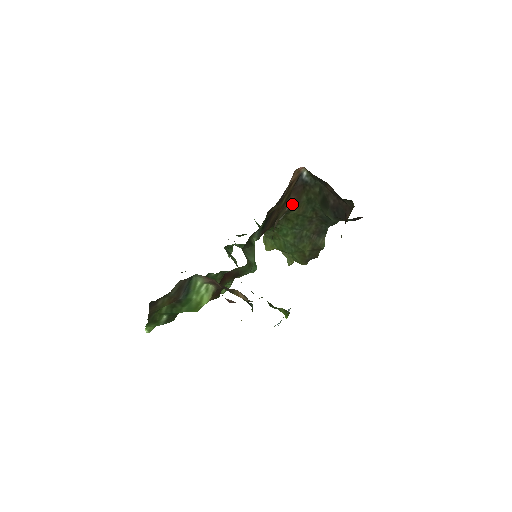
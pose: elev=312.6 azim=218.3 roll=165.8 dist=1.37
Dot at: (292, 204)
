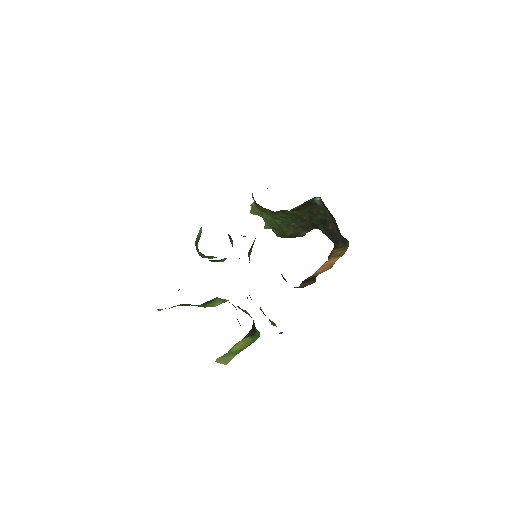
Dot at: (295, 208)
